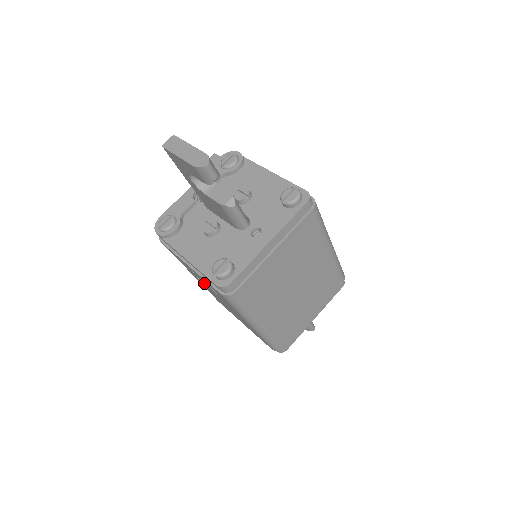
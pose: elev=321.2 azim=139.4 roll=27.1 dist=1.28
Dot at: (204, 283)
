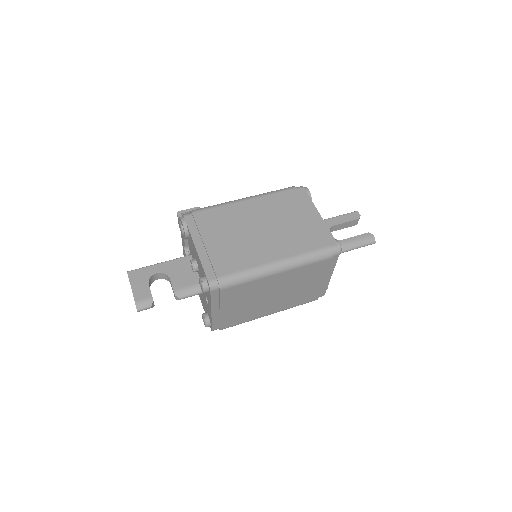
Dot at: occluded
